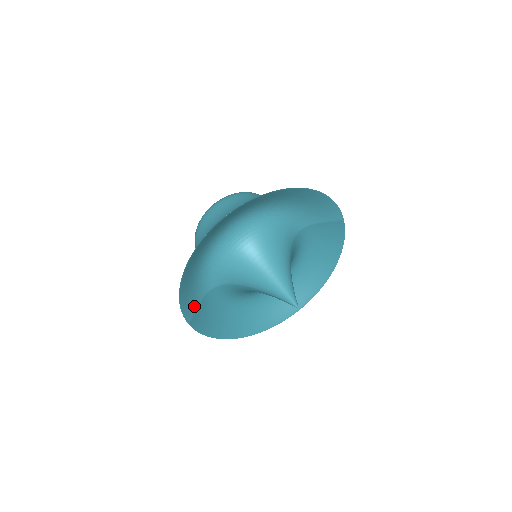
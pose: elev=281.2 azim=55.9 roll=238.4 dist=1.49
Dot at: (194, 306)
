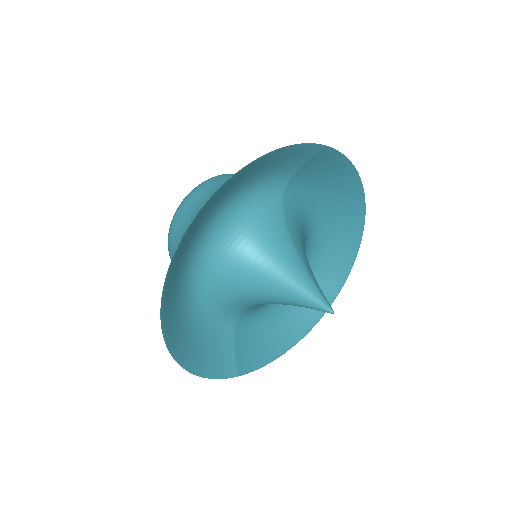
Dot at: (229, 355)
